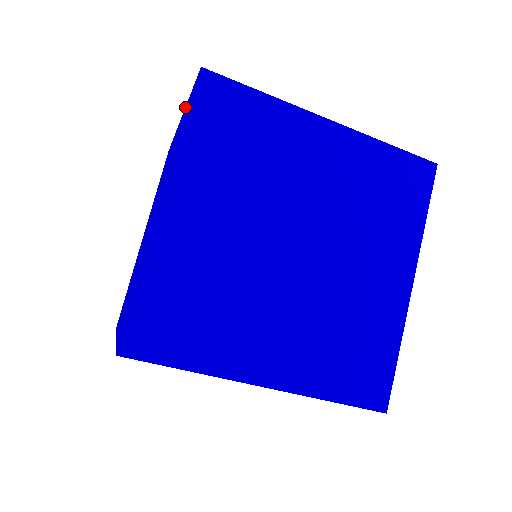
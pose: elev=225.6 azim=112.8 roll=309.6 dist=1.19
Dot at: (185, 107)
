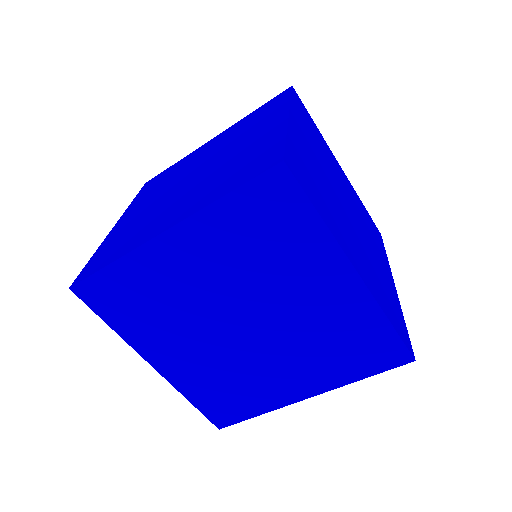
Dot at: occluded
